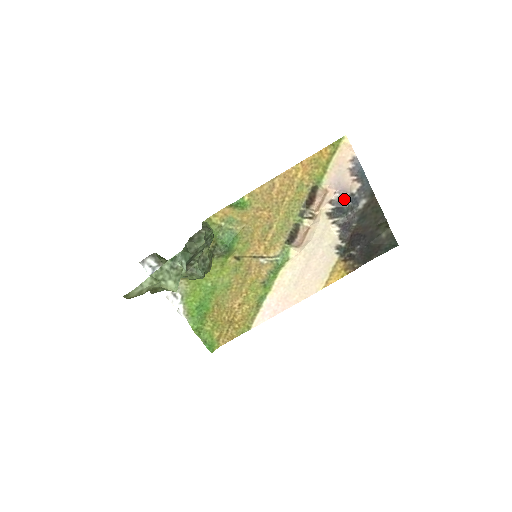
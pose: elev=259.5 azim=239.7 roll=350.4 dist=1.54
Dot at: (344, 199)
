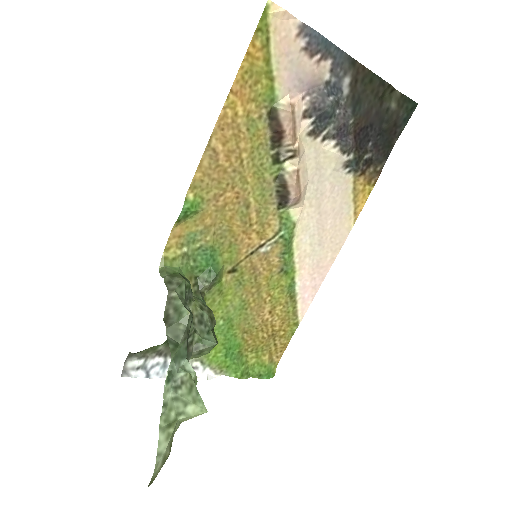
Dot at: (320, 98)
